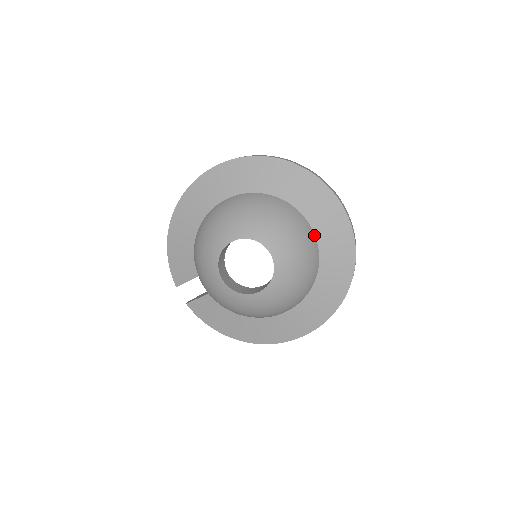
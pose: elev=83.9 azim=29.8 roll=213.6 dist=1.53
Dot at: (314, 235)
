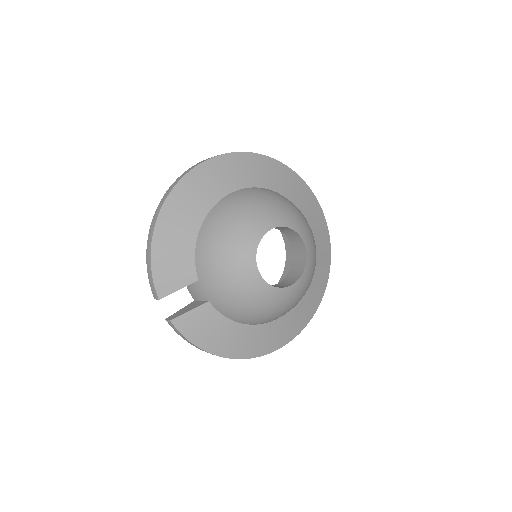
Dot at: occluded
